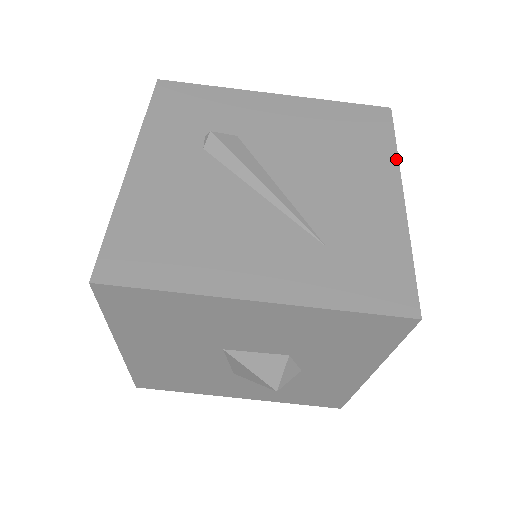
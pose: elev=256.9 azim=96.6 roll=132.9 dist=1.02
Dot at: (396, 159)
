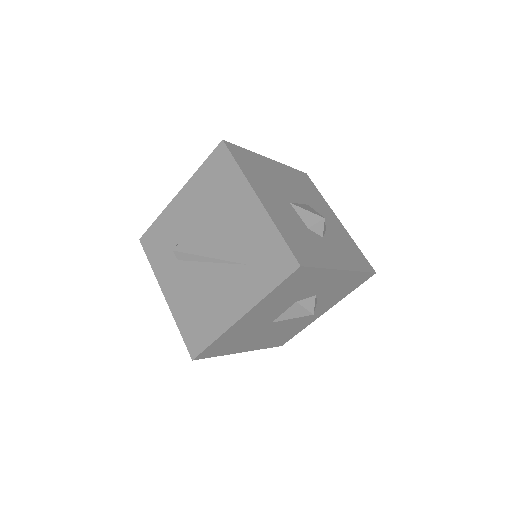
Dot at: (243, 176)
